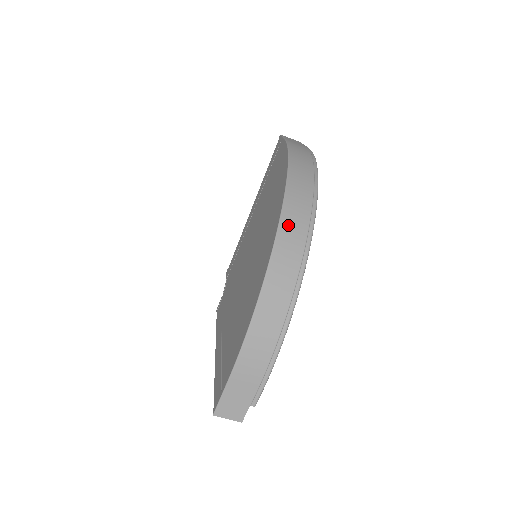
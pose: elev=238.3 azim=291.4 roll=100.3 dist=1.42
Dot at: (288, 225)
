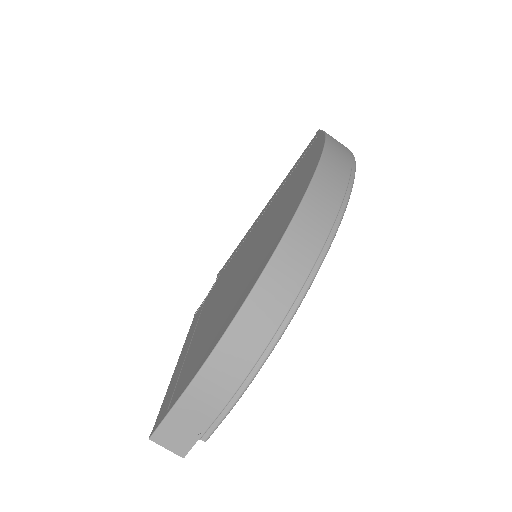
Dot at: (305, 220)
